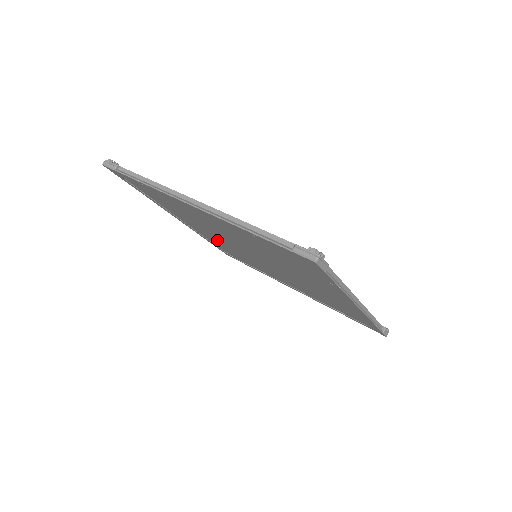
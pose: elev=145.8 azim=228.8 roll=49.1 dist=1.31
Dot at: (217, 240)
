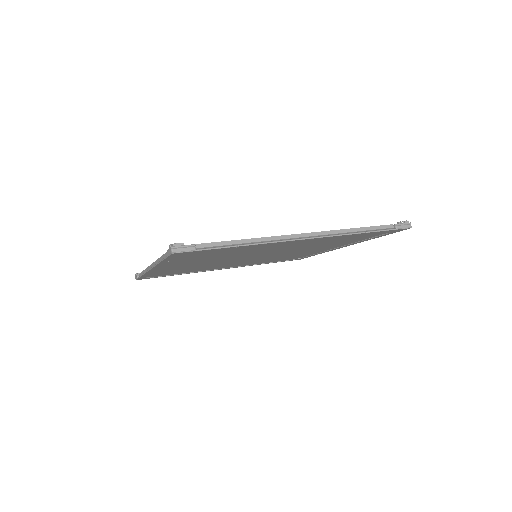
Dot at: (250, 262)
